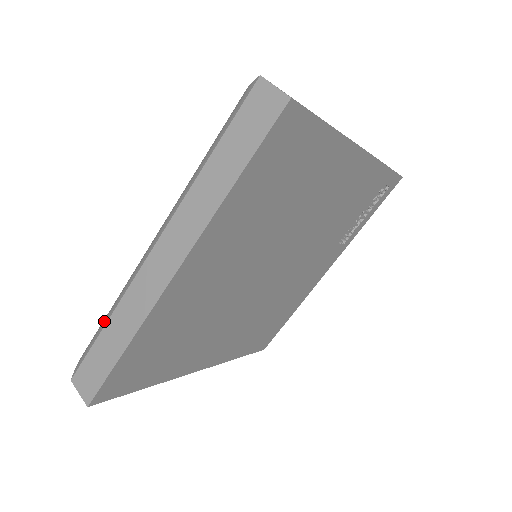
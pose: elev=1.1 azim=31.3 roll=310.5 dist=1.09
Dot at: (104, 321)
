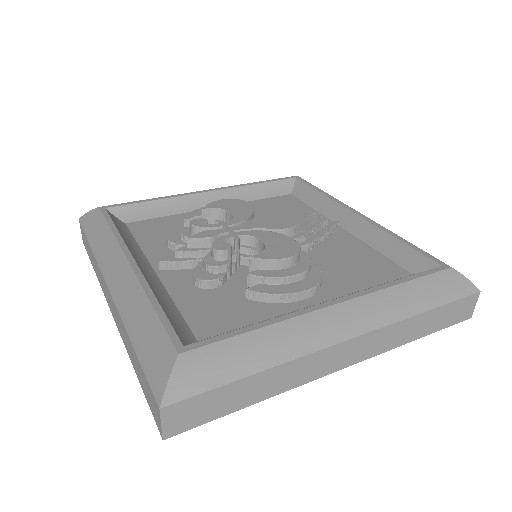
Dot at: (94, 237)
